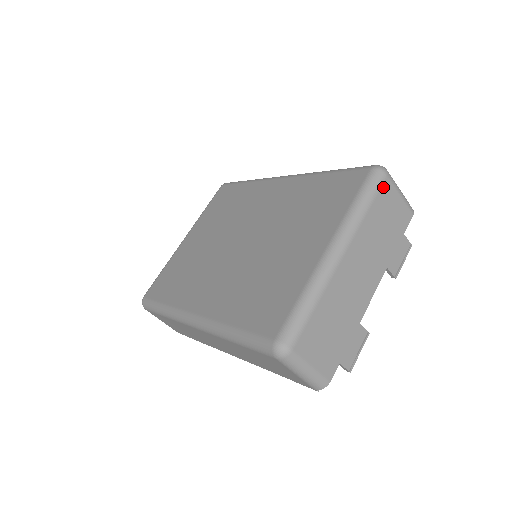
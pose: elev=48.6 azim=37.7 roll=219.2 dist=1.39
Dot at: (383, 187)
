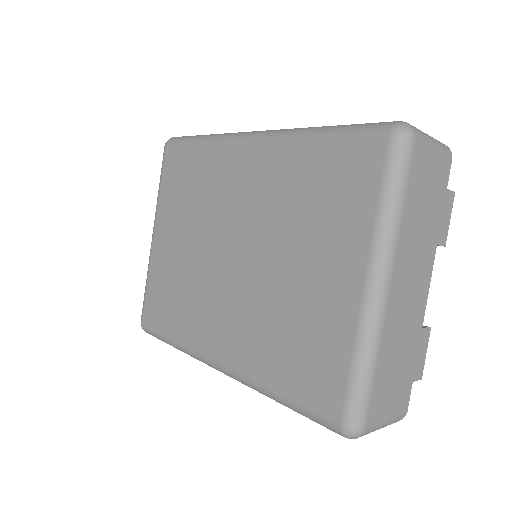
Dot at: (414, 159)
